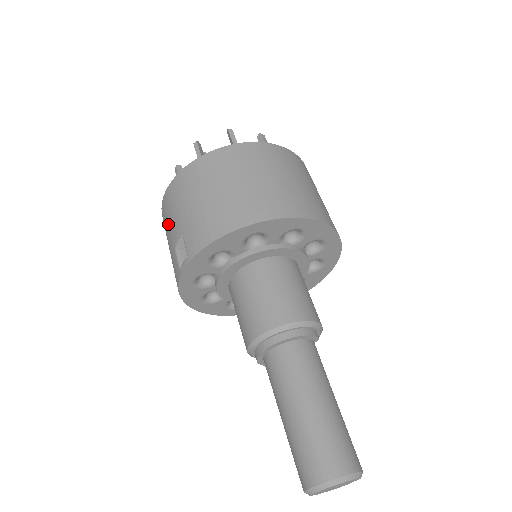
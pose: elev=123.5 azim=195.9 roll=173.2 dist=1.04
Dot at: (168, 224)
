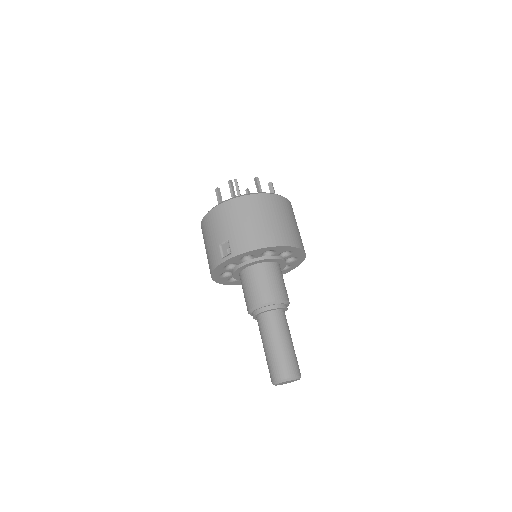
Dot at: (214, 228)
